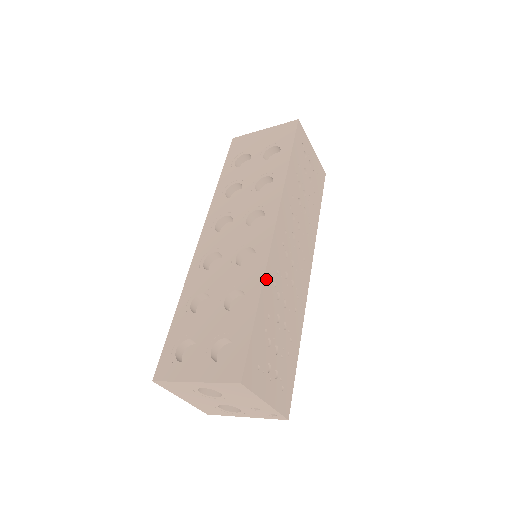
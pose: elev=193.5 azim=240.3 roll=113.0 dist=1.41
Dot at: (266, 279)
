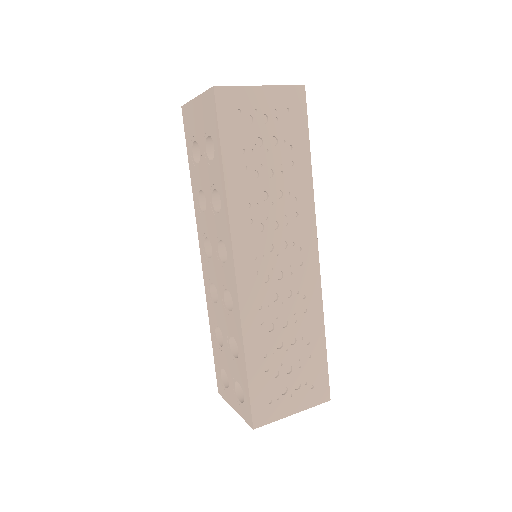
Dot at: (246, 331)
